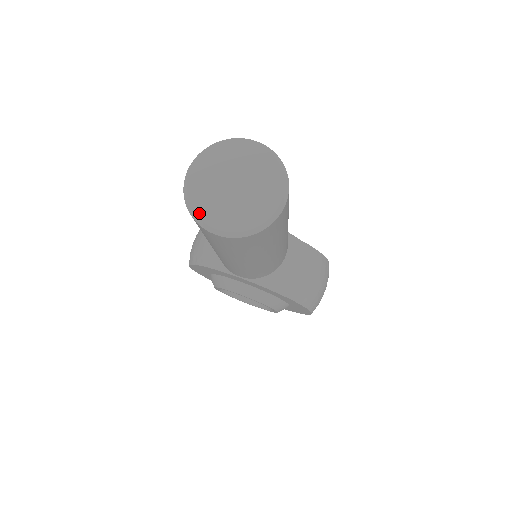
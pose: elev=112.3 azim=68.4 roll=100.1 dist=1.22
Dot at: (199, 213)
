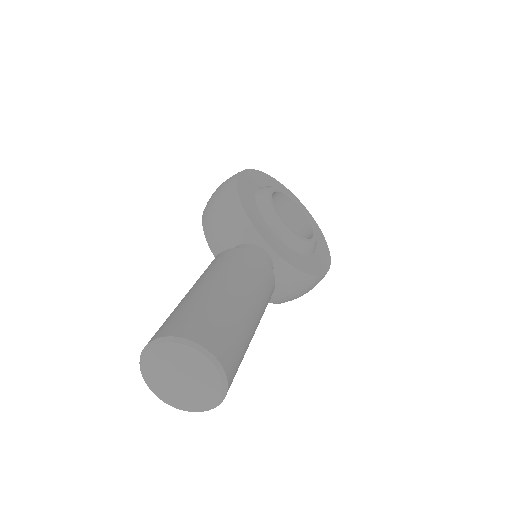
Dot at: (146, 380)
